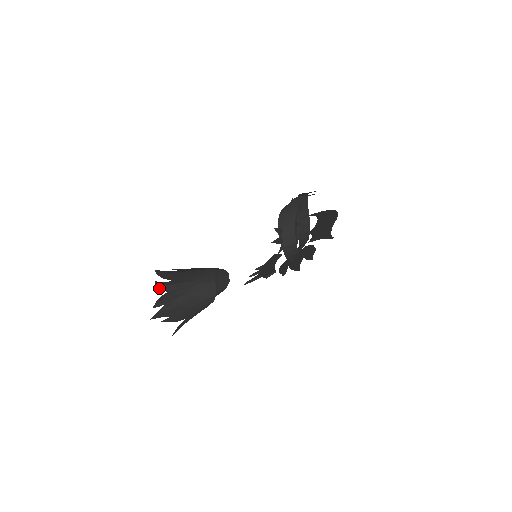
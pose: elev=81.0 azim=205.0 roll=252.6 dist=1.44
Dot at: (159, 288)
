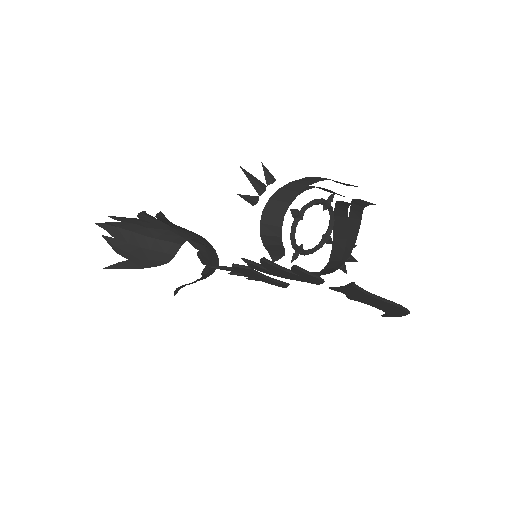
Dot at: (139, 214)
